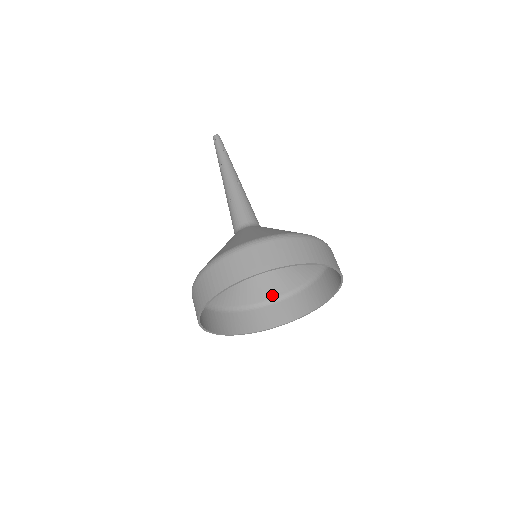
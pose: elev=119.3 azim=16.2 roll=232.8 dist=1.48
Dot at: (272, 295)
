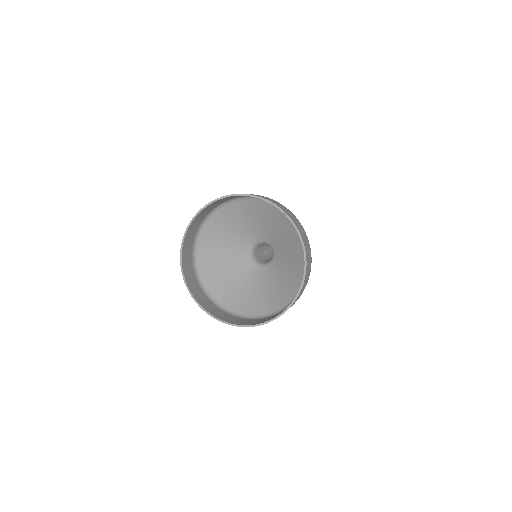
Dot at: occluded
